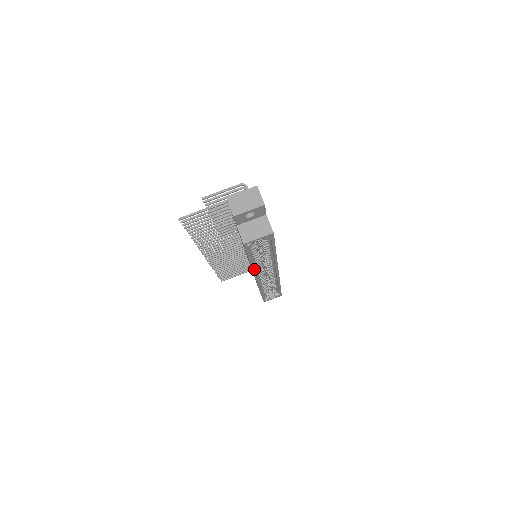
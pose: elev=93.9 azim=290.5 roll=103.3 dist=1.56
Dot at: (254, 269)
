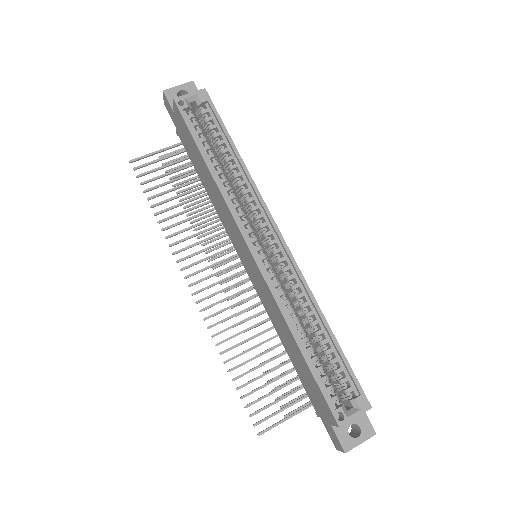
Dot at: (224, 194)
